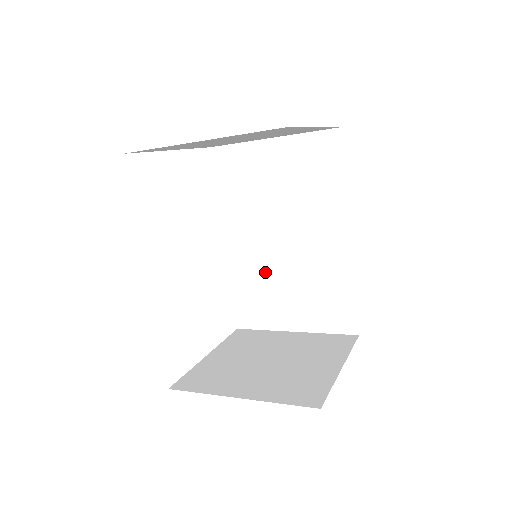
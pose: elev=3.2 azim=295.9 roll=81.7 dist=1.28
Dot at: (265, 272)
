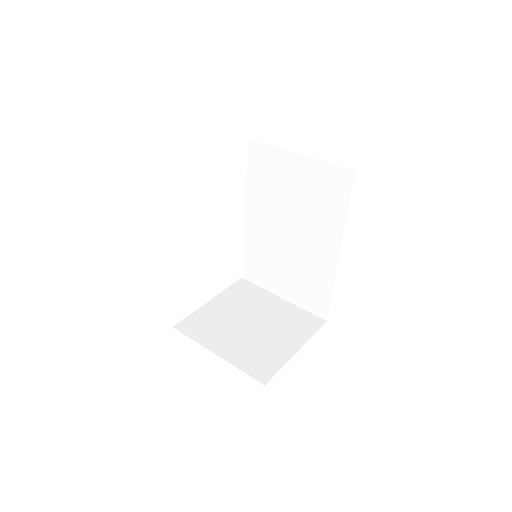
Dot at: (270, 249)
